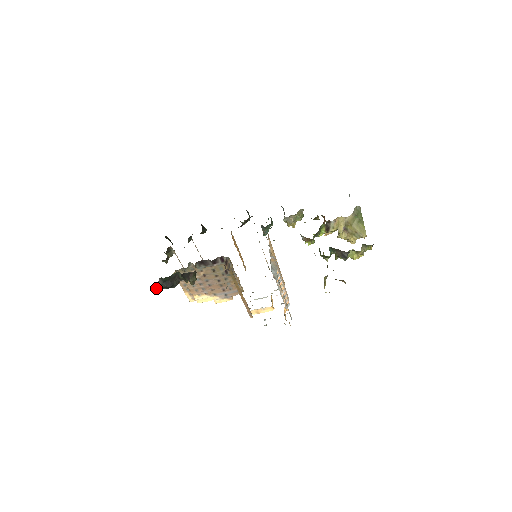
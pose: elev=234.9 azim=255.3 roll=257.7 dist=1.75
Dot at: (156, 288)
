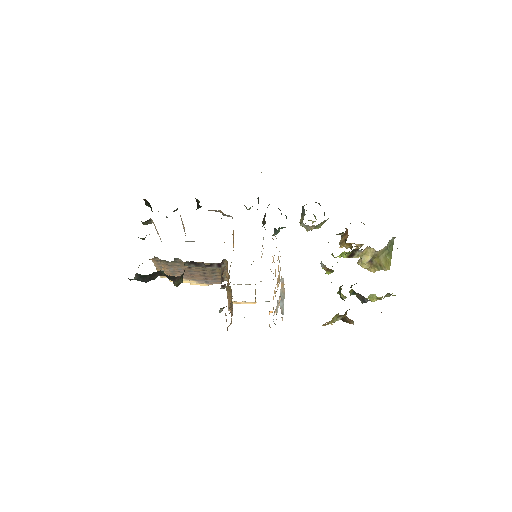
Dot at: occluded
